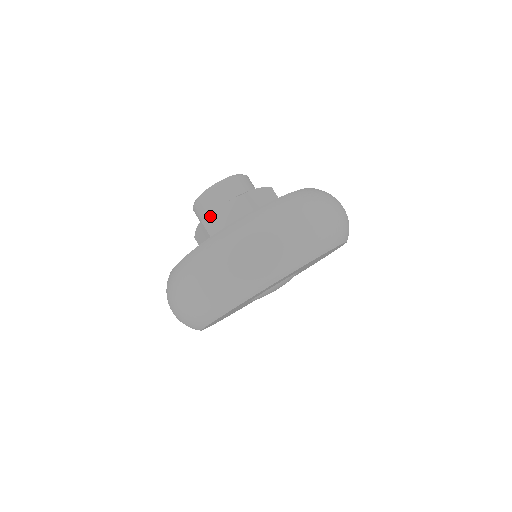
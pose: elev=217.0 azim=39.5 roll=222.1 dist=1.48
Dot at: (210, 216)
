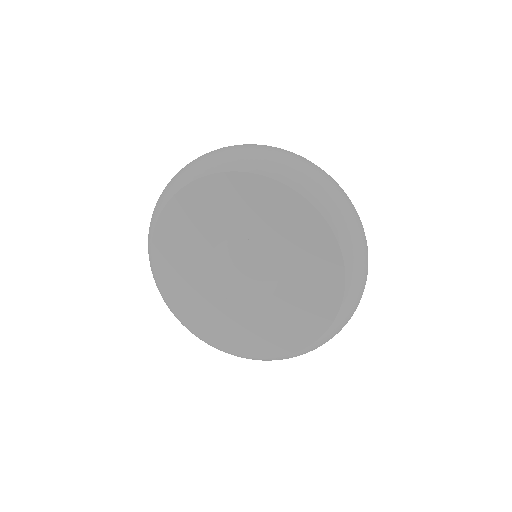
Dot at: occluded
